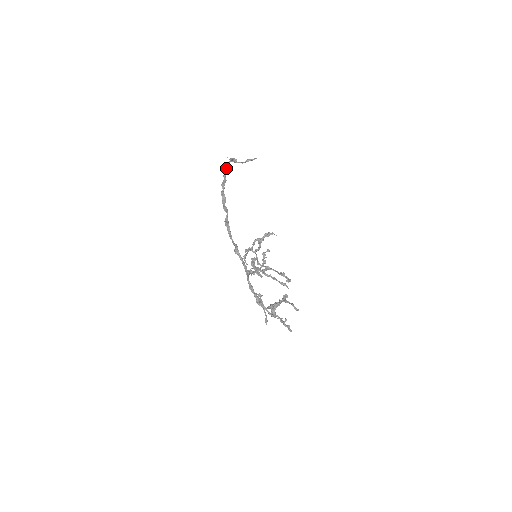
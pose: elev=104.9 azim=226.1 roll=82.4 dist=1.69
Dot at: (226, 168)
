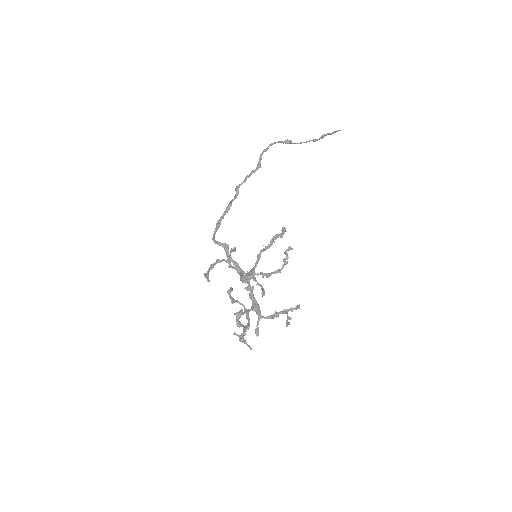
Dot at: (260, 156)
